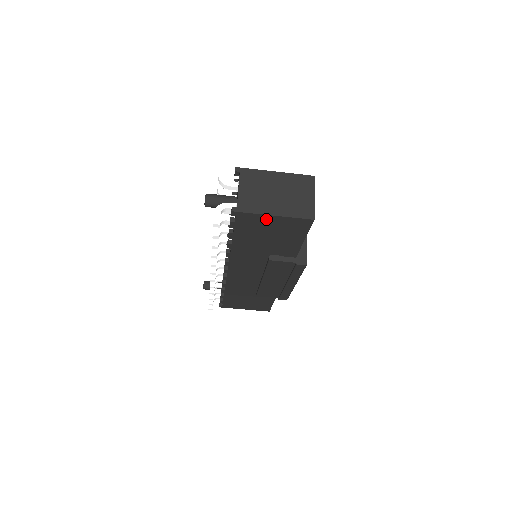
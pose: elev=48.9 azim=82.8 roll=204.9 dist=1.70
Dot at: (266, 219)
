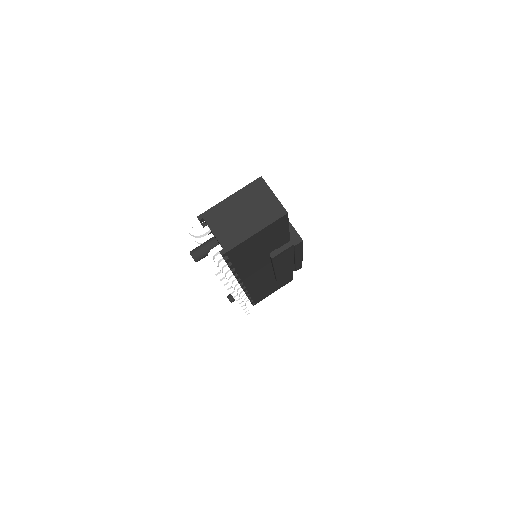
Dot at: (251, 240)
